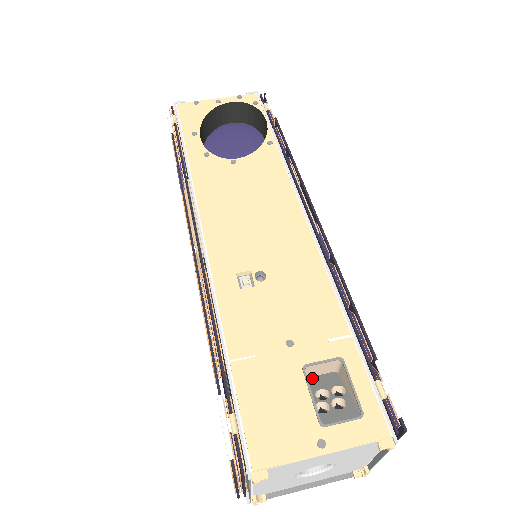
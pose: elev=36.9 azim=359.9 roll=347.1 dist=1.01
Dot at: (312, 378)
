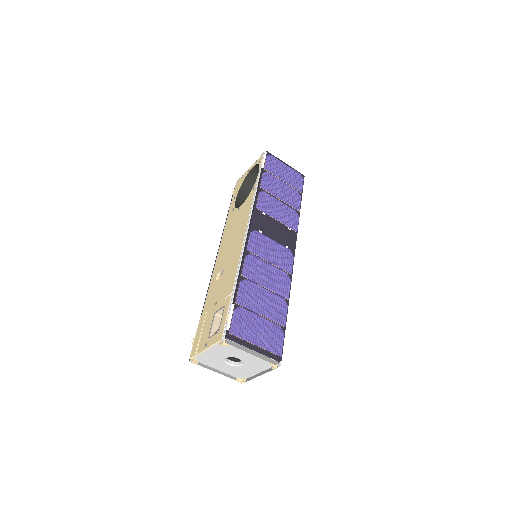
Dot at: occluded
